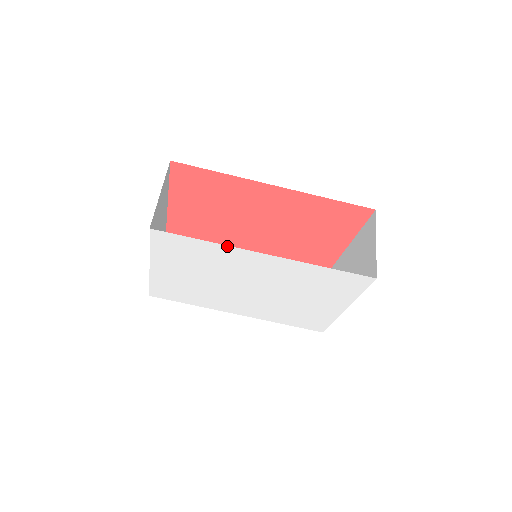
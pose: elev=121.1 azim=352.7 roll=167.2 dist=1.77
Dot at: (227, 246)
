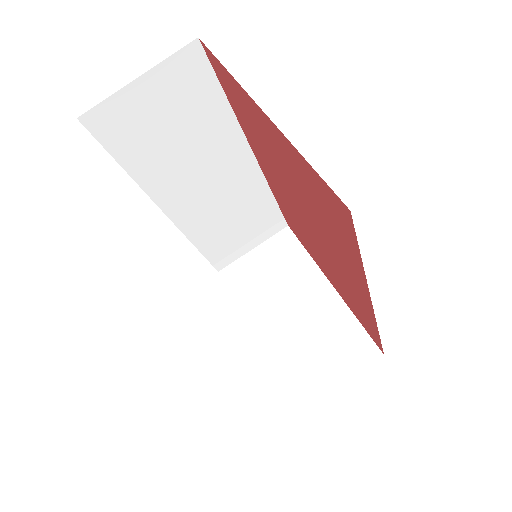
Dot at: occluded
